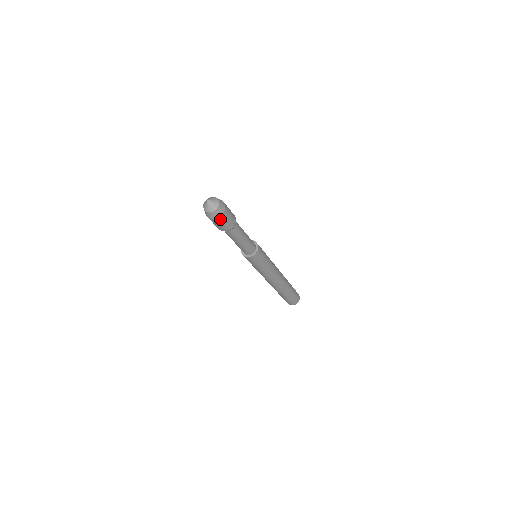
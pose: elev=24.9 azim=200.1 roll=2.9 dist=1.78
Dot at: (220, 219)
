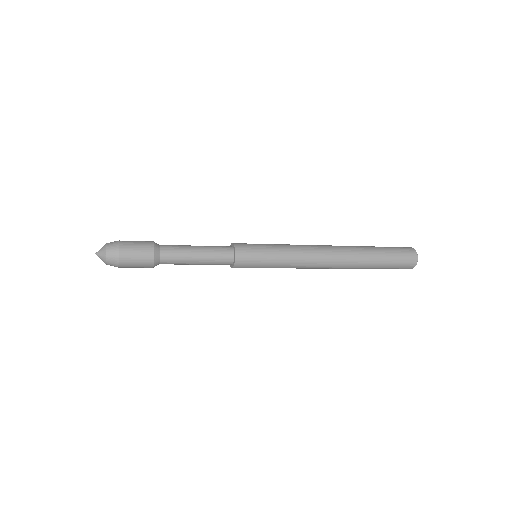
Dot at: occluded
